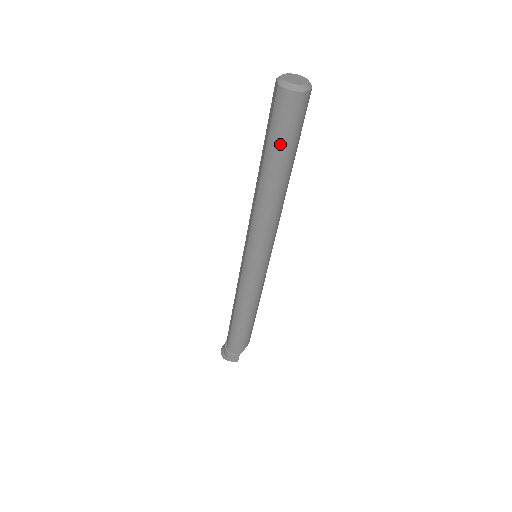
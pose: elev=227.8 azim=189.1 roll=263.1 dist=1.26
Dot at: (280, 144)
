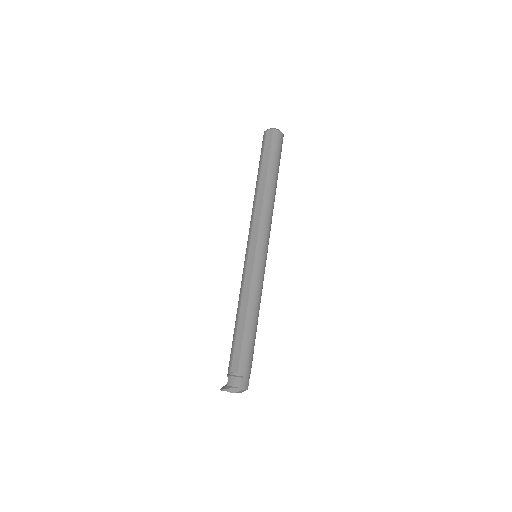
Dot at: (277, 161)
